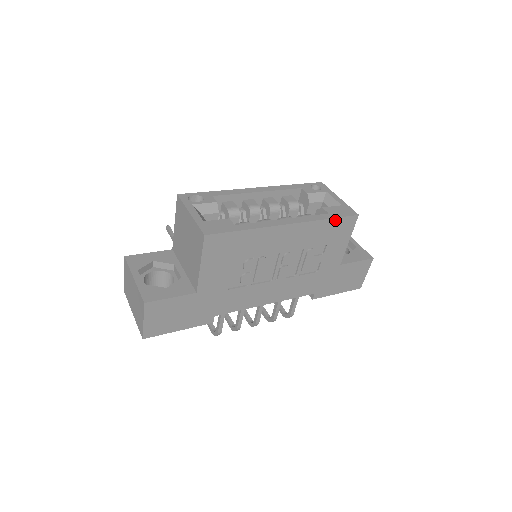
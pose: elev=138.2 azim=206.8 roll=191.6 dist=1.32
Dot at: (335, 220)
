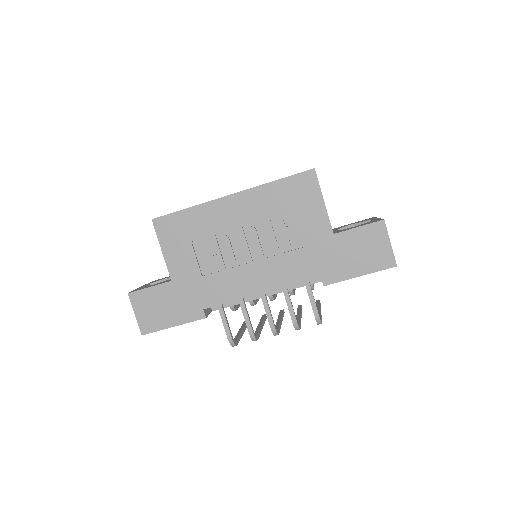
Dot at: (286, 180)
